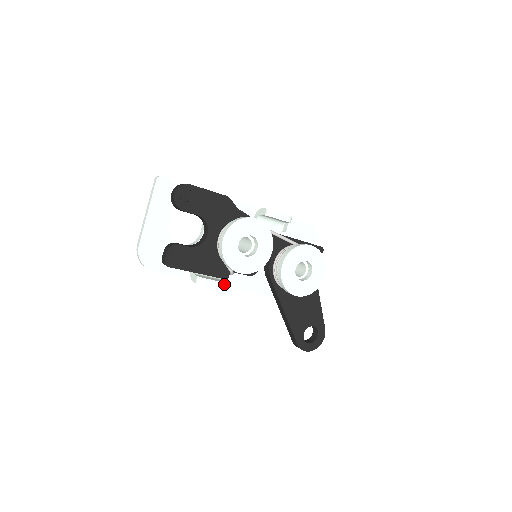
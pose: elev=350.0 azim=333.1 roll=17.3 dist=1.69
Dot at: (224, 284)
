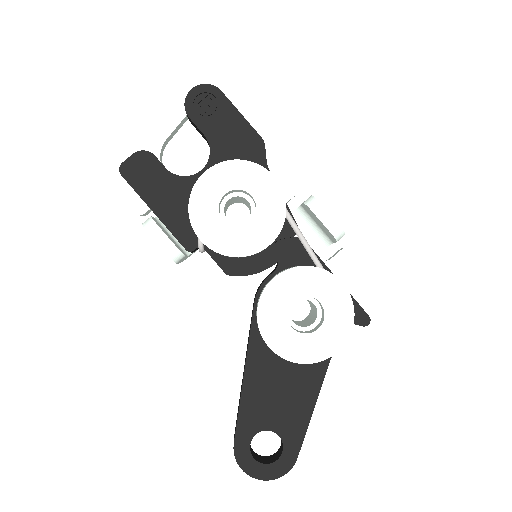
Dot at: (178, 253)
